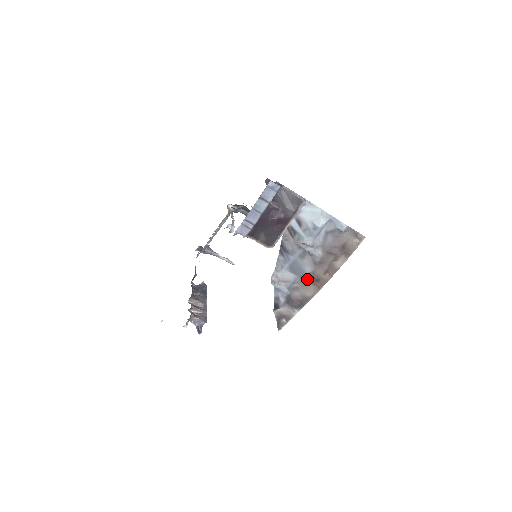
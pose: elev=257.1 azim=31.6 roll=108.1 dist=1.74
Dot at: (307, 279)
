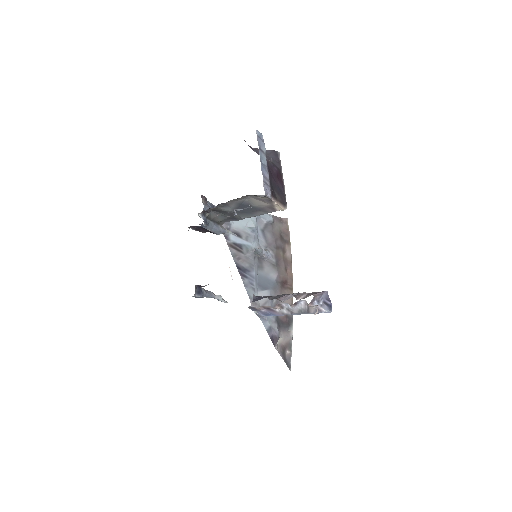
Dot at: (279, 287)
